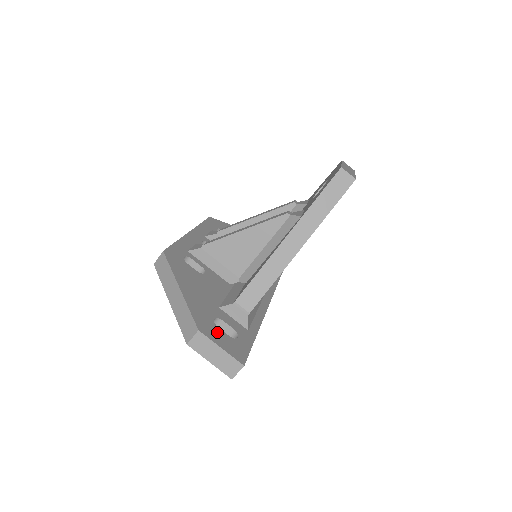
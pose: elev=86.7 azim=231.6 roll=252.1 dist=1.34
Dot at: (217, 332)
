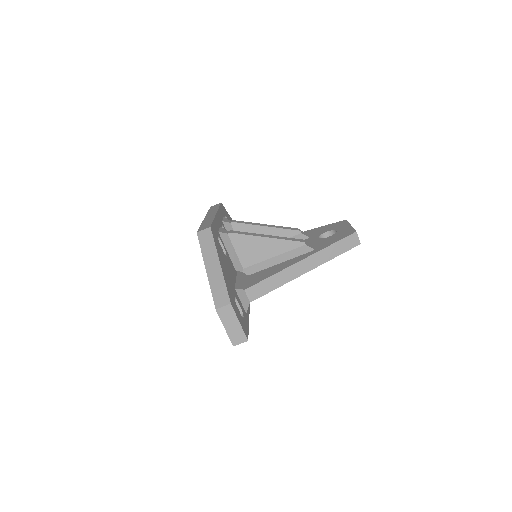
Dot at: (237, 309)
